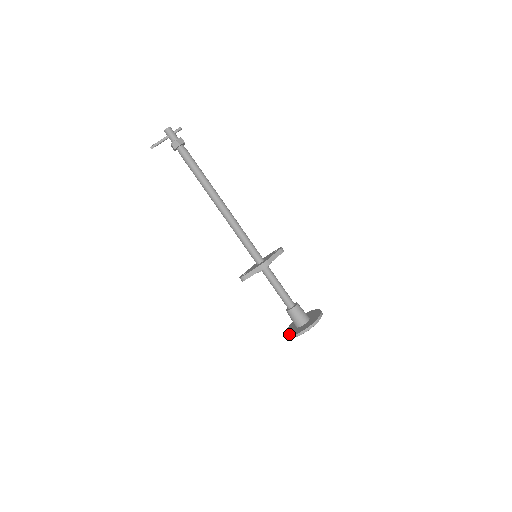
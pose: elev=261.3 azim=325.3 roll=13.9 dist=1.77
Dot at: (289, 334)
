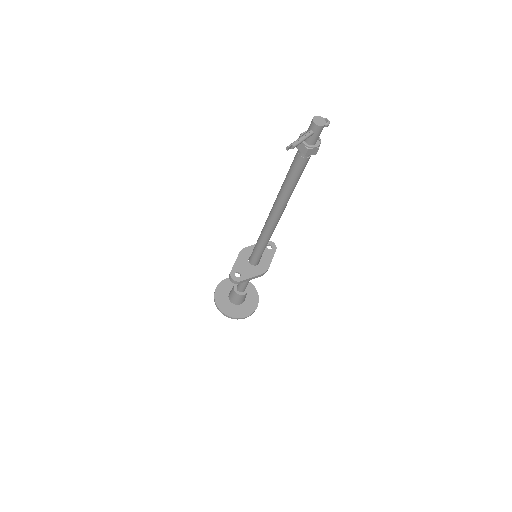
Dot at: (227, 312)
